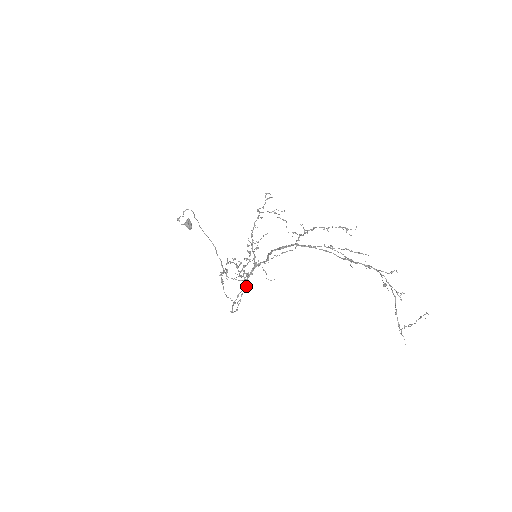
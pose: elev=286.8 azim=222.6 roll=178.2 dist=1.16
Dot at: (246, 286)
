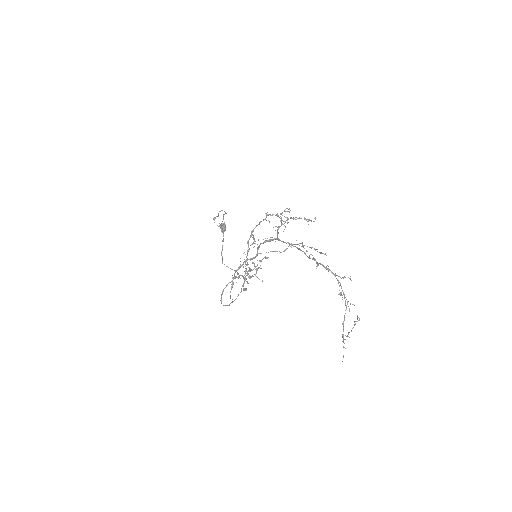
Dot at: (246, 288)
